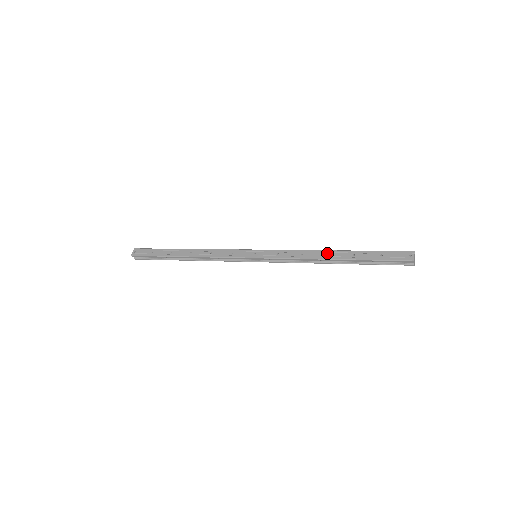
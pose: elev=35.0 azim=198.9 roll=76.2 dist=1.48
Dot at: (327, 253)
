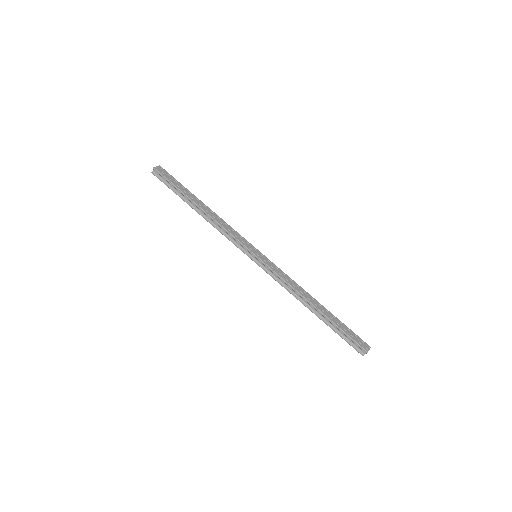
Dot at: (312, 298)
